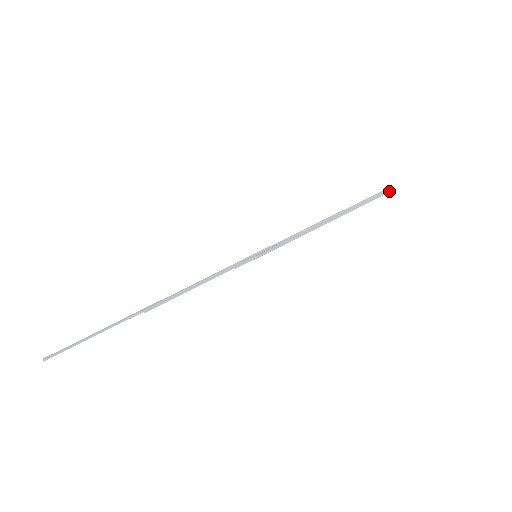
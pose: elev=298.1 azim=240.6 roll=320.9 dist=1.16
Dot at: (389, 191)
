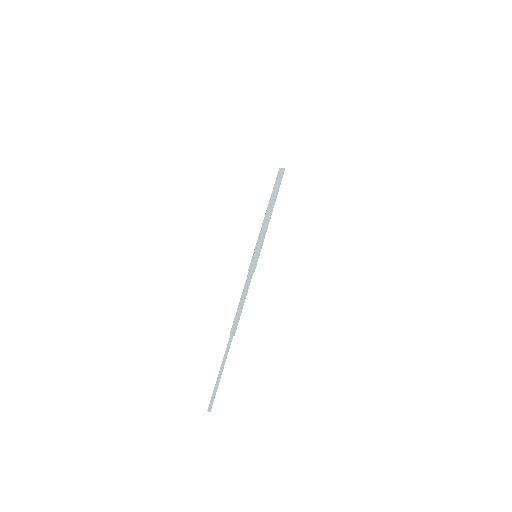
Dot at: occluded
